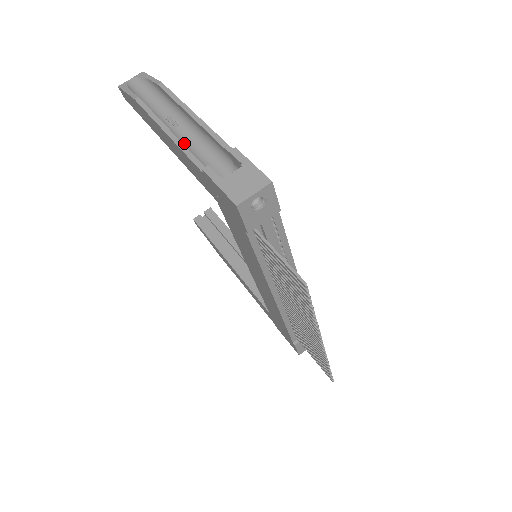
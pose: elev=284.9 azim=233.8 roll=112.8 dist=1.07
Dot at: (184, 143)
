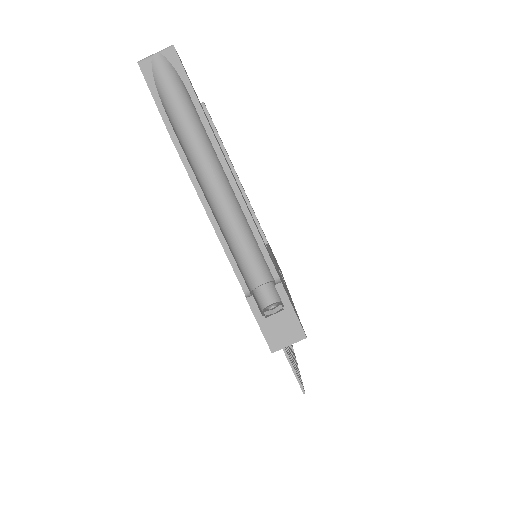
Dot at: (224, 221)
